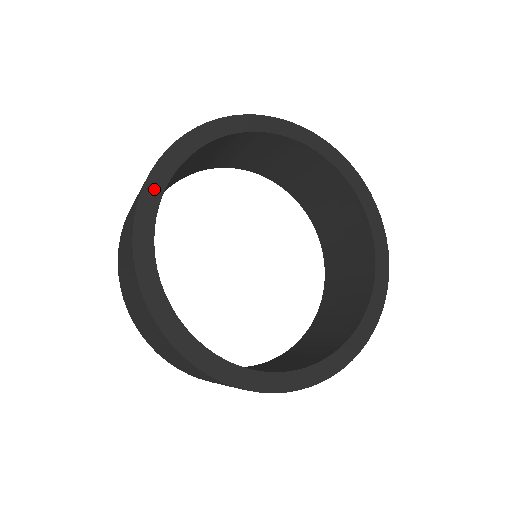
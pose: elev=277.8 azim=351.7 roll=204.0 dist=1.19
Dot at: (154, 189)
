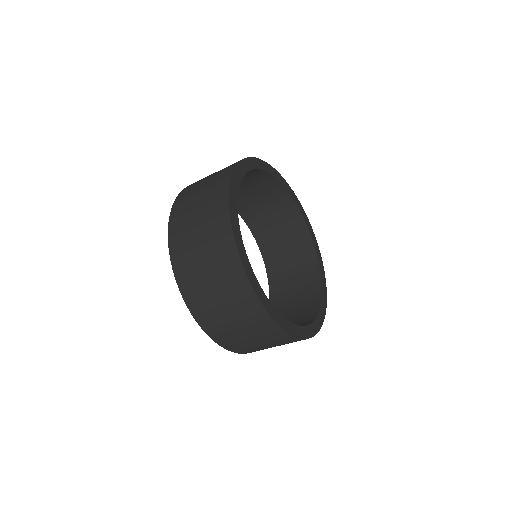
Dot at: (246, 264)
